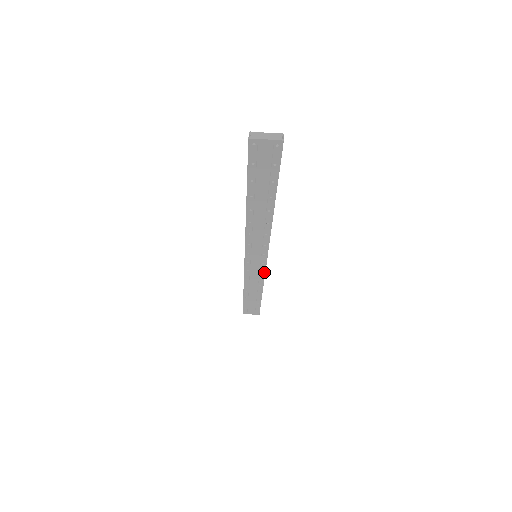
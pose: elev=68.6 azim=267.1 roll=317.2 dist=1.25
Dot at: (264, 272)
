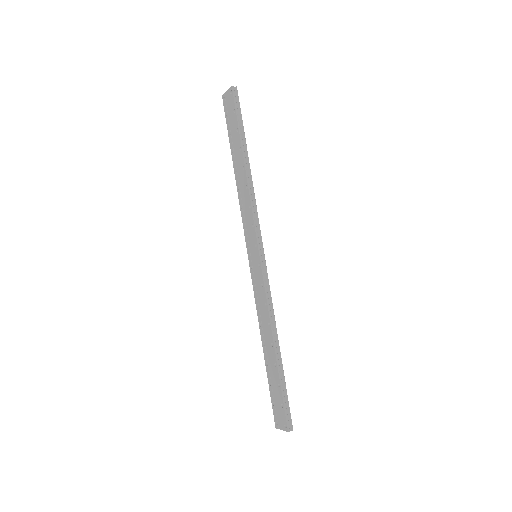
Dot at: (258, 223)
